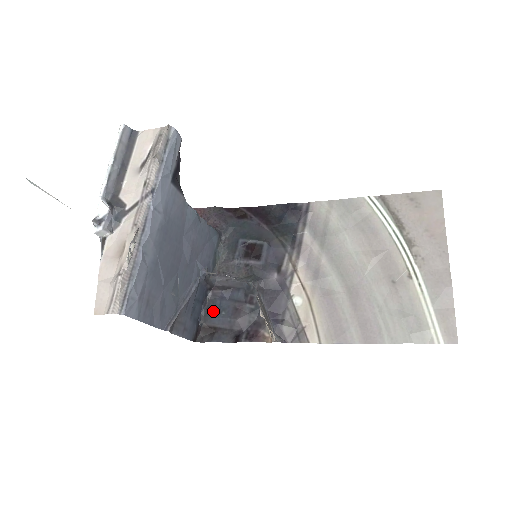
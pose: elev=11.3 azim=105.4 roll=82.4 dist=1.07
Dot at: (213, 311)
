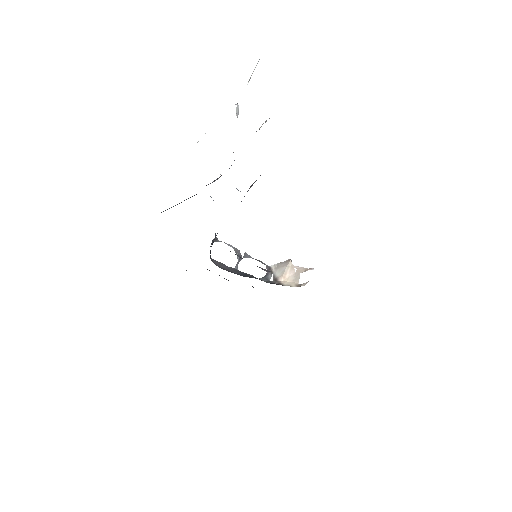
Dot at: occluded
